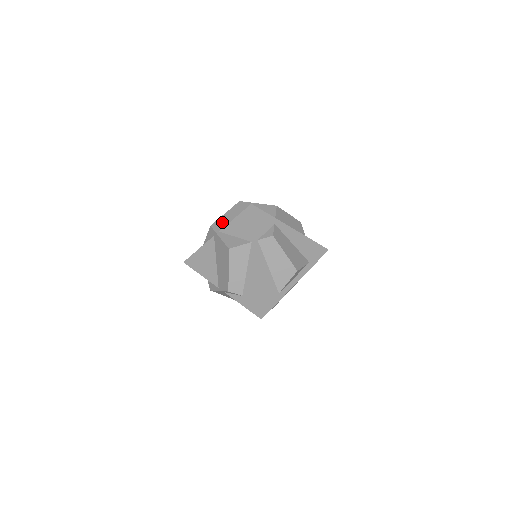
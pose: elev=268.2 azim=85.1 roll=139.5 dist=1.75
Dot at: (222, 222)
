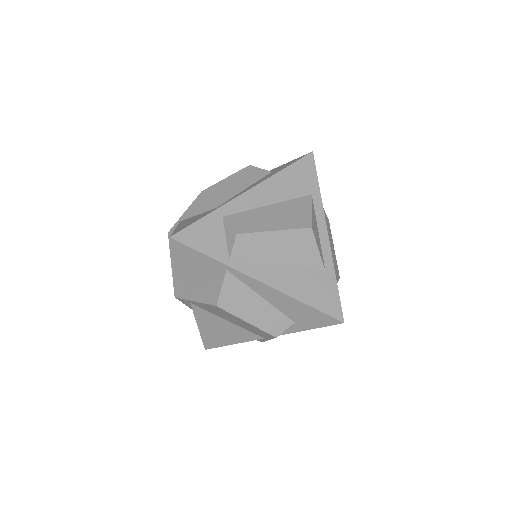
Dot at: (179, 279)
